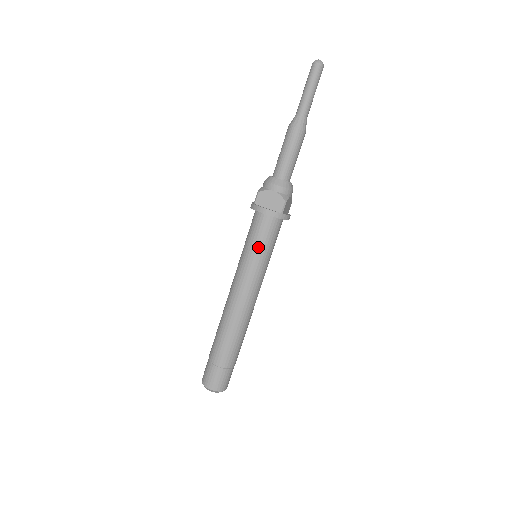
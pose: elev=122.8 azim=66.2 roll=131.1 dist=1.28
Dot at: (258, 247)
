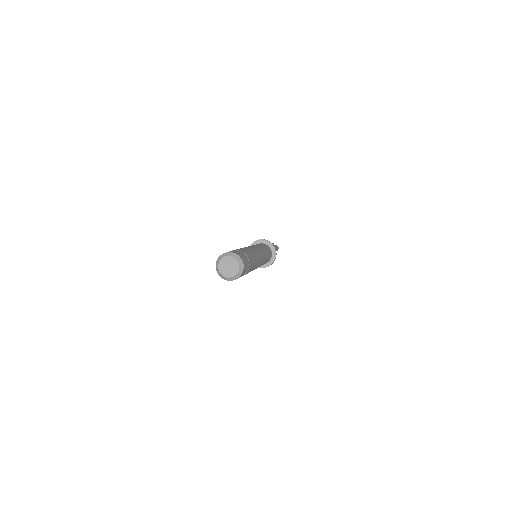
Dot at: occluded
